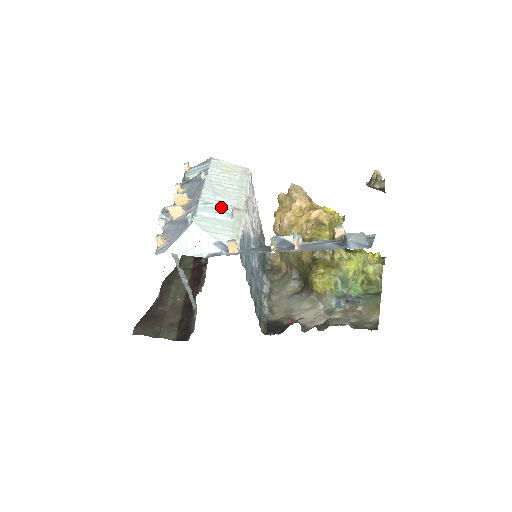
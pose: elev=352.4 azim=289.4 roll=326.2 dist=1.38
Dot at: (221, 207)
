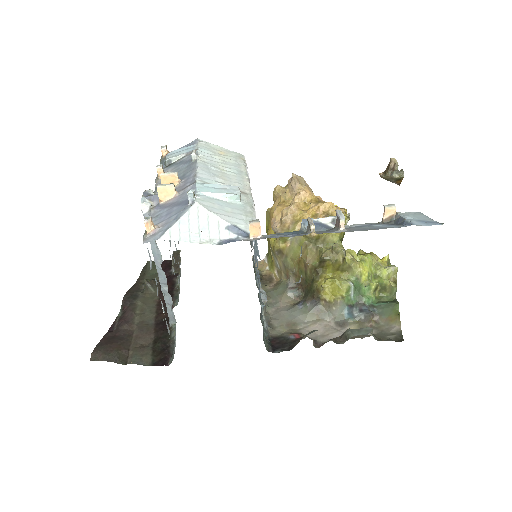
Dot at: (226, 188)
